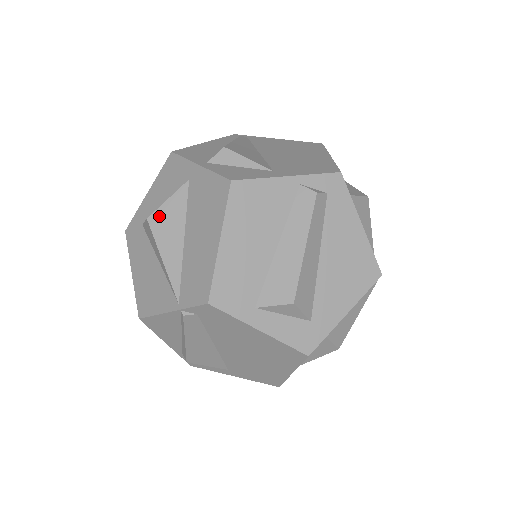
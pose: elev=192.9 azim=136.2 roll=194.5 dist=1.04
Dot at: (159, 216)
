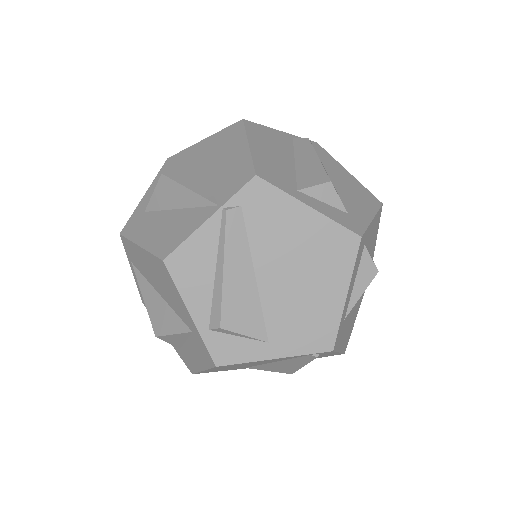
Dot at: (174, 170)
